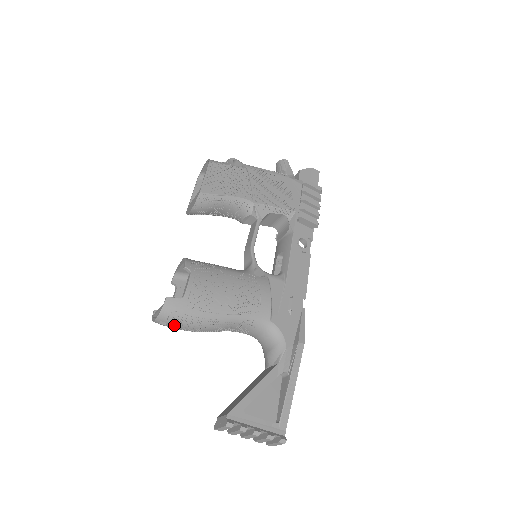
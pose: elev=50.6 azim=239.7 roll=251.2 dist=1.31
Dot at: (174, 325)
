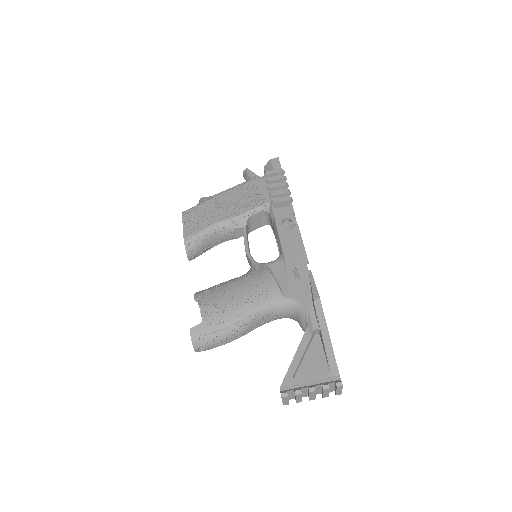
Dot at: (210, 345)
